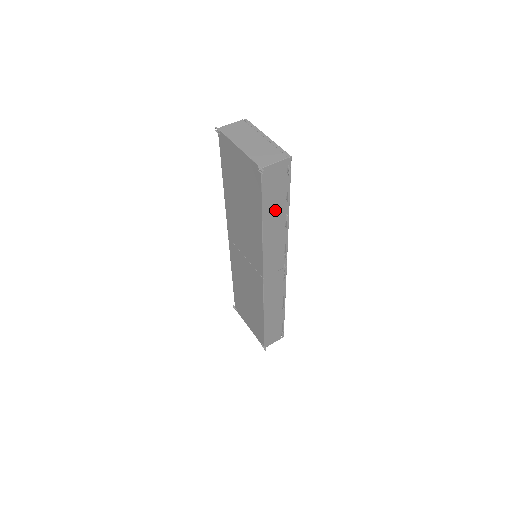
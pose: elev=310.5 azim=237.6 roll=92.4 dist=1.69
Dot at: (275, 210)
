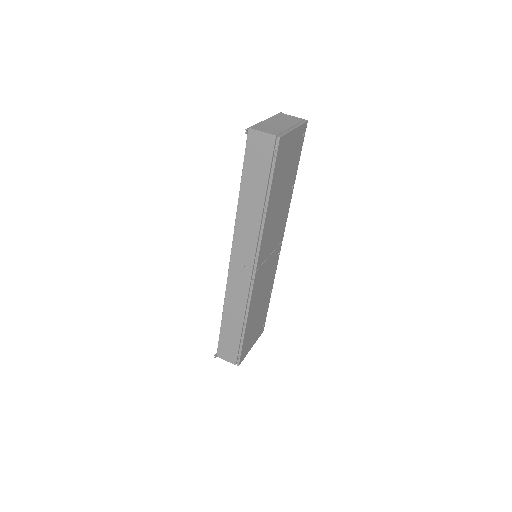
Dot at: (254, 188)
